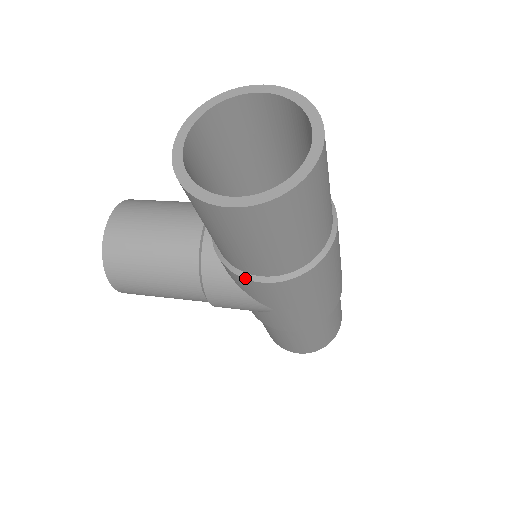
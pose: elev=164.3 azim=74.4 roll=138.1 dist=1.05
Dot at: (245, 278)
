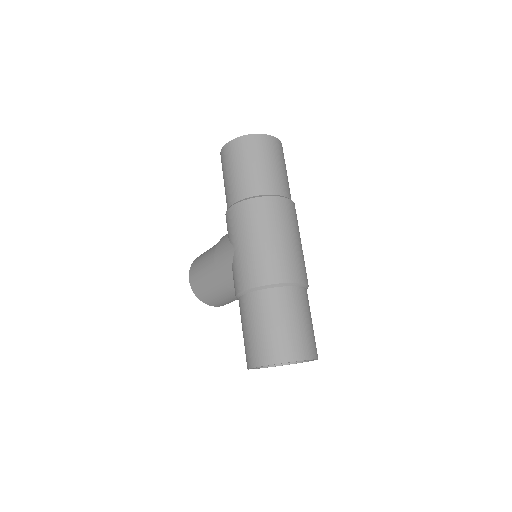
Dot at: (227, 211)
